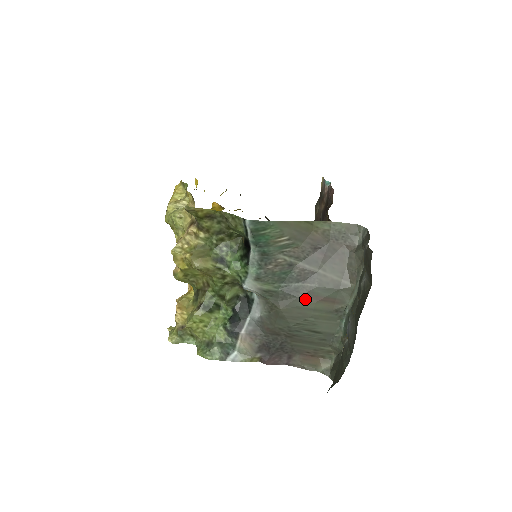
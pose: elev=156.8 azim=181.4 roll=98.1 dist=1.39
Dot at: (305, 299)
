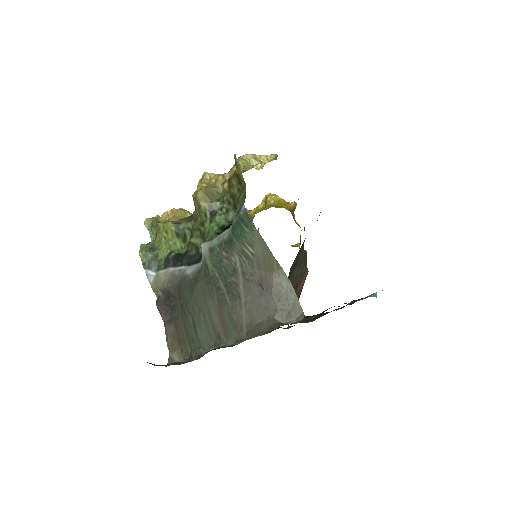
Dot at: (214, 301)
